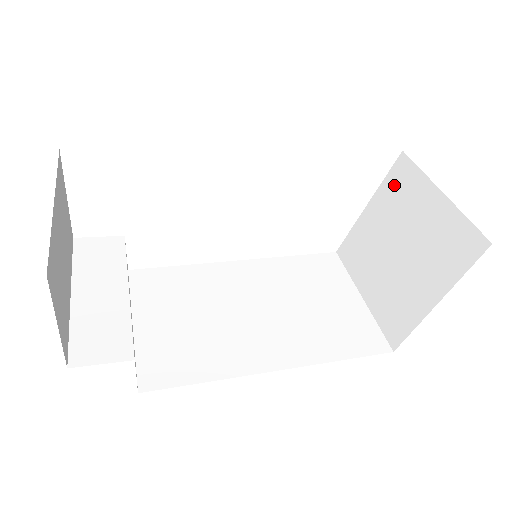
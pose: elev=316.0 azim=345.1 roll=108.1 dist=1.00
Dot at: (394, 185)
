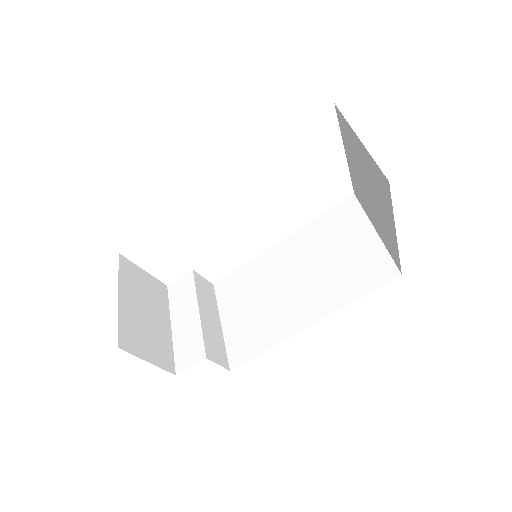
Dot at: (344, 134)
